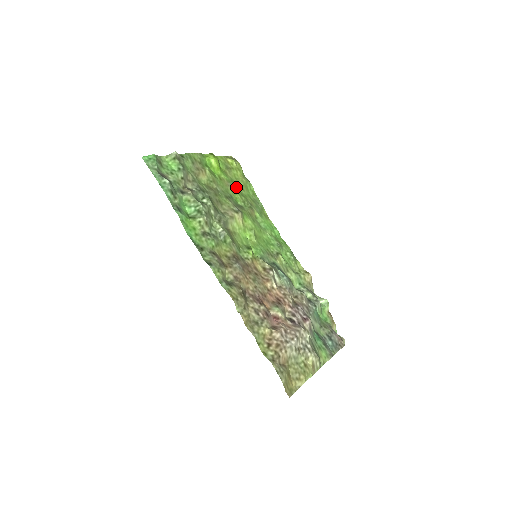
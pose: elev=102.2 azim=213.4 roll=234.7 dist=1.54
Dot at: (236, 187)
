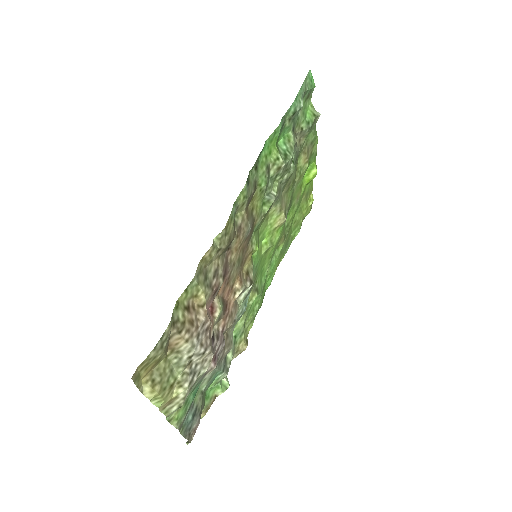
Dot at: (296, 211)
